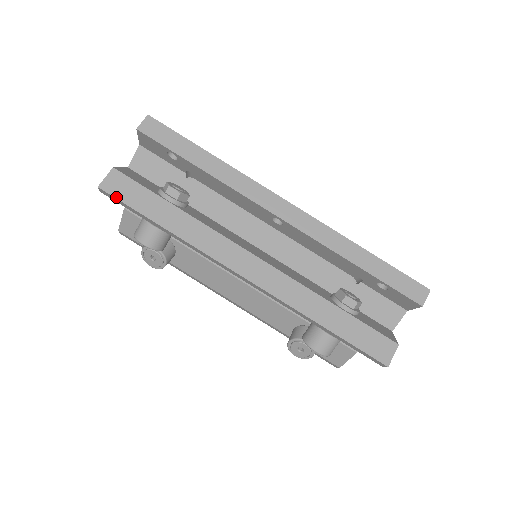
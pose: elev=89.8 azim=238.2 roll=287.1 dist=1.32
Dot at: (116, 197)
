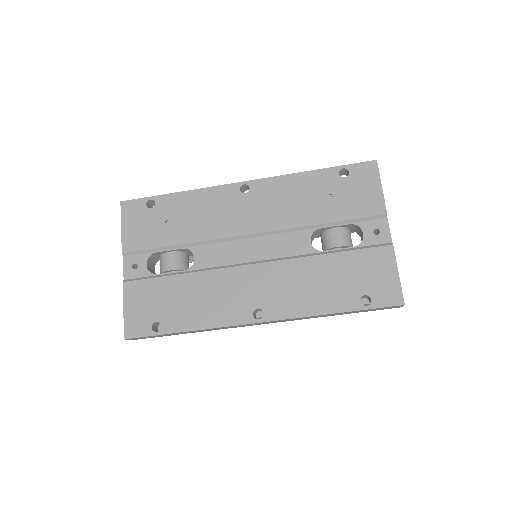
Dot at: occluded
